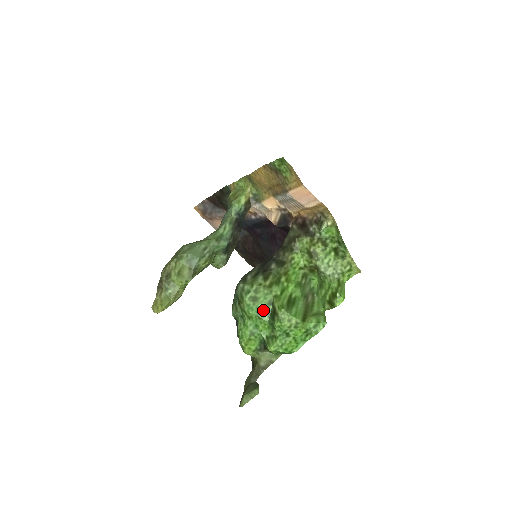
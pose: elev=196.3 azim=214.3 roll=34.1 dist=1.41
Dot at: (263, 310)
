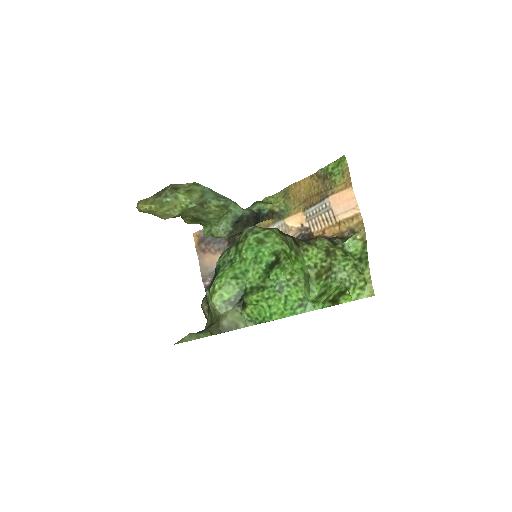
Dot at: (264, 256)
